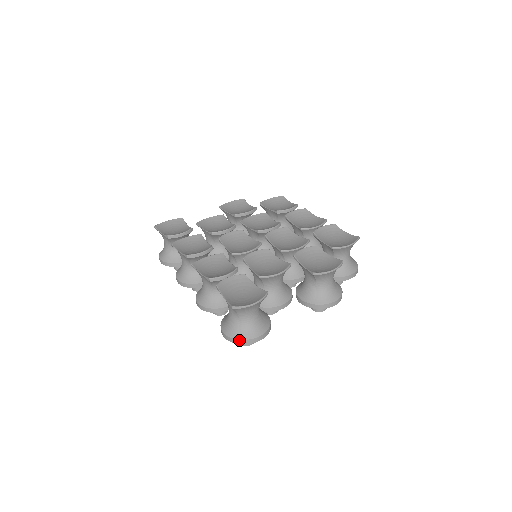
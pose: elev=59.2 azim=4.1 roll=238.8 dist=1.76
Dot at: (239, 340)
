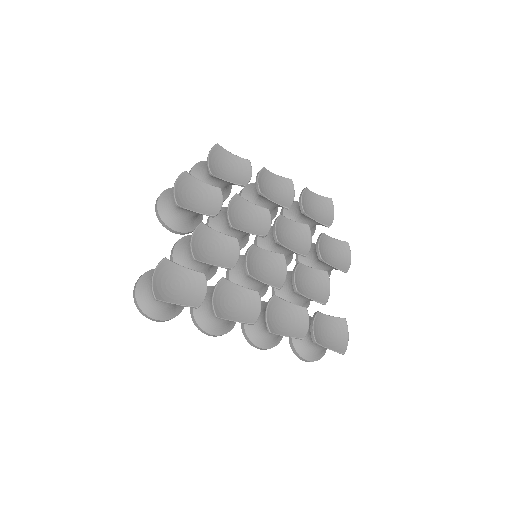
Dot at: occluded
